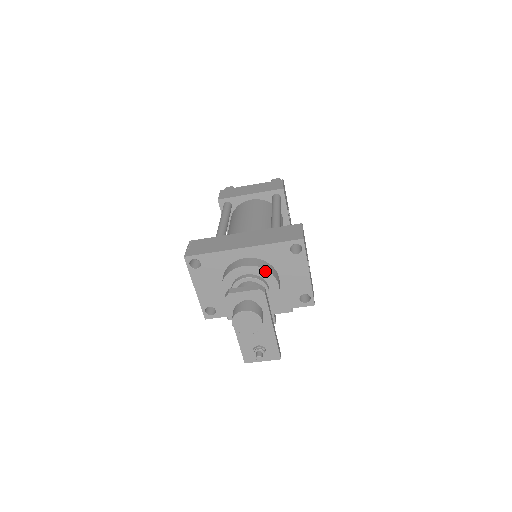
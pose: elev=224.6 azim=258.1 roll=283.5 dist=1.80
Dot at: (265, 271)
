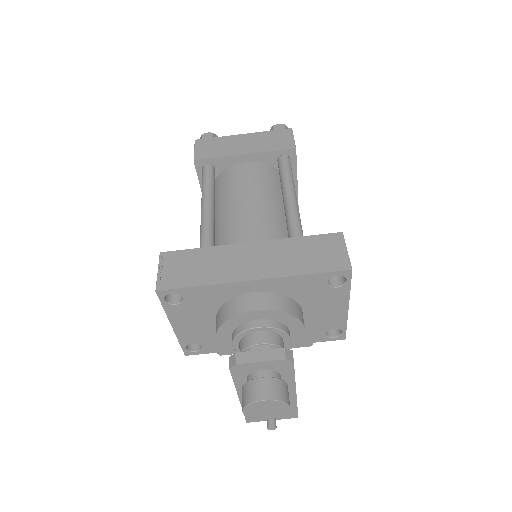
Dot at: (288, 316)
